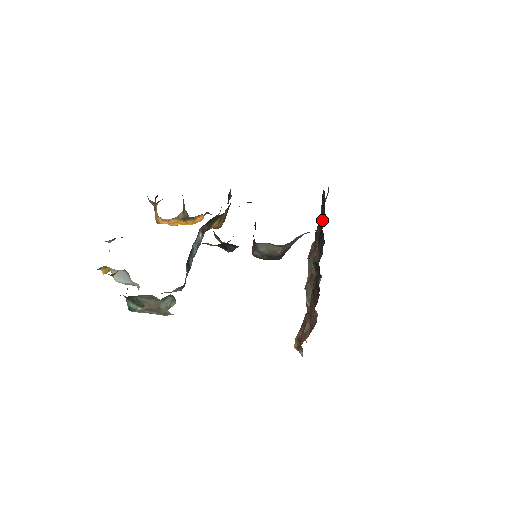
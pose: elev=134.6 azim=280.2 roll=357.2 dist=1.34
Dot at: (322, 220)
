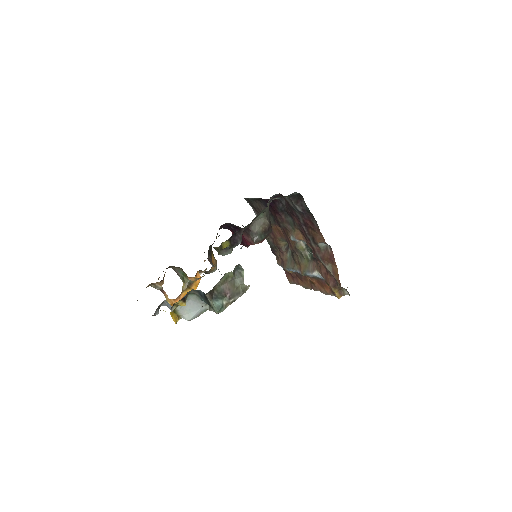
Dot at: occluded
